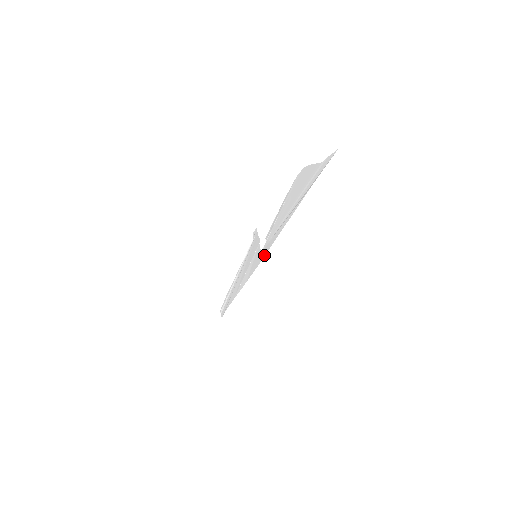
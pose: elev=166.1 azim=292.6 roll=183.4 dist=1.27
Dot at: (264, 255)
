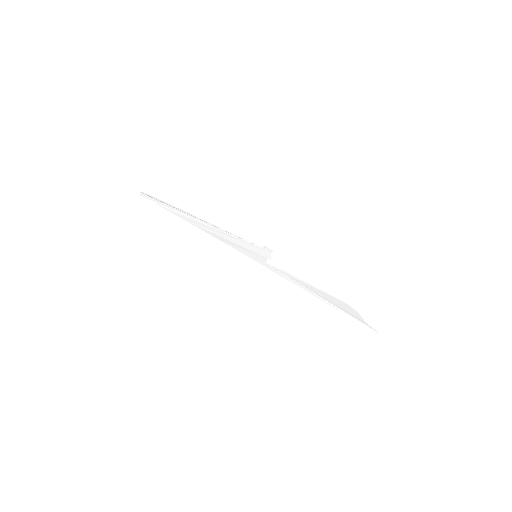
Dot at: (269, 268)
